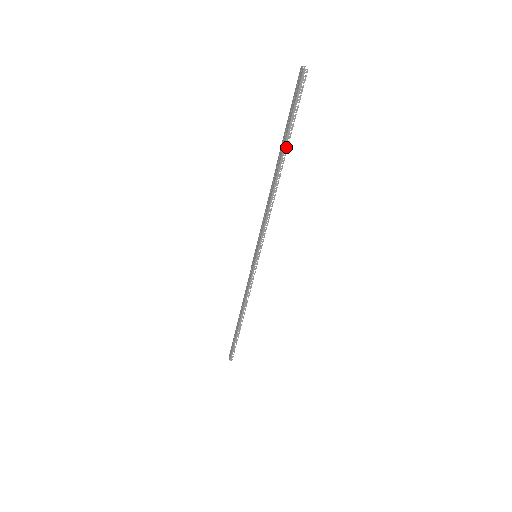
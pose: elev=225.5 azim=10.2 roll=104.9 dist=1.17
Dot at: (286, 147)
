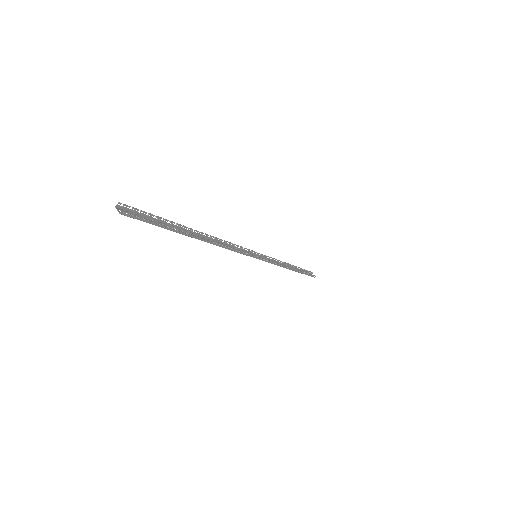
Dot at: (184, 232)
